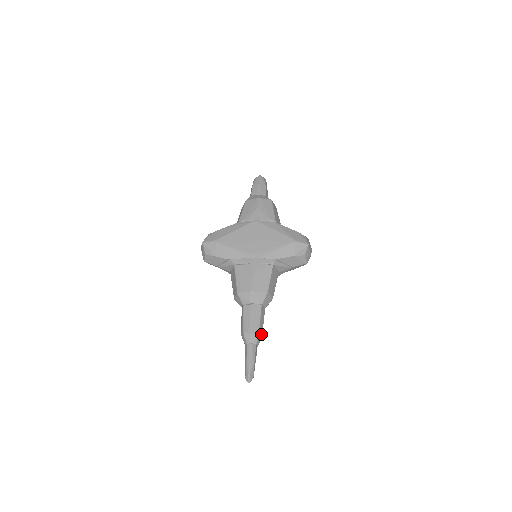
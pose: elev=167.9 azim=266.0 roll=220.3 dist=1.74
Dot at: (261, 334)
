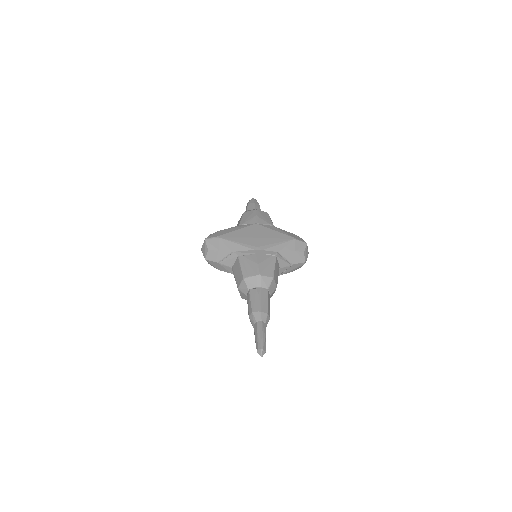
Dot at: (269, 315)
